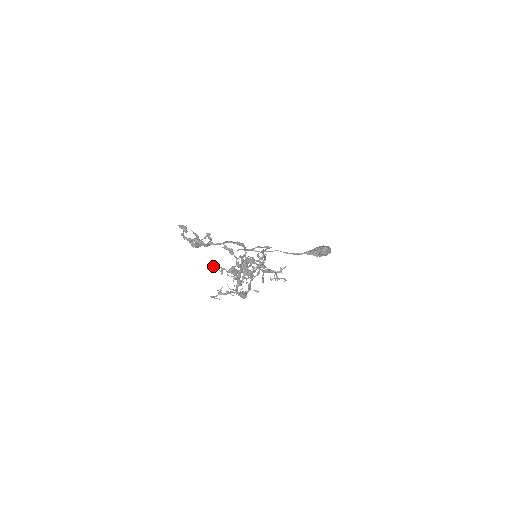
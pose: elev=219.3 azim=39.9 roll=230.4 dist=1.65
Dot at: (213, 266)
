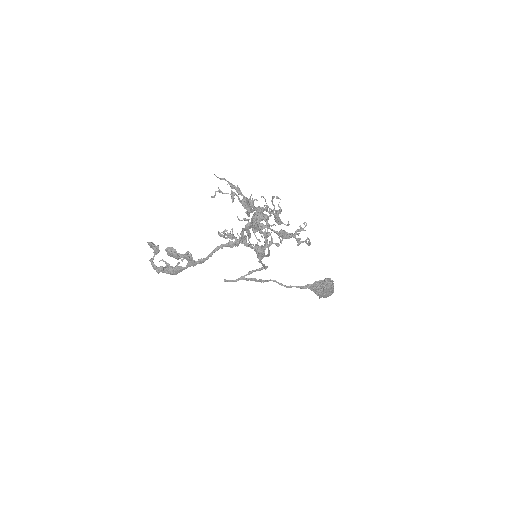
Dot at: (220, 191)
